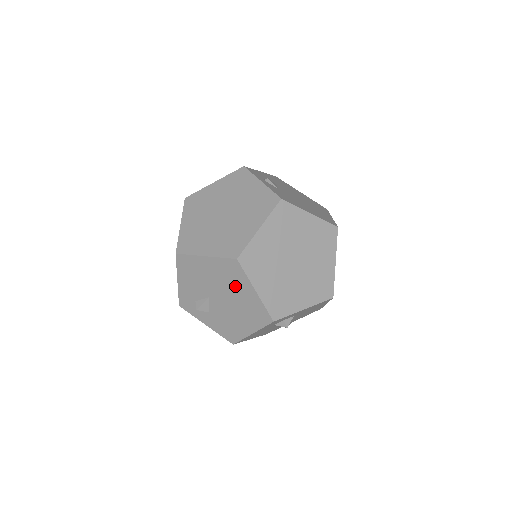
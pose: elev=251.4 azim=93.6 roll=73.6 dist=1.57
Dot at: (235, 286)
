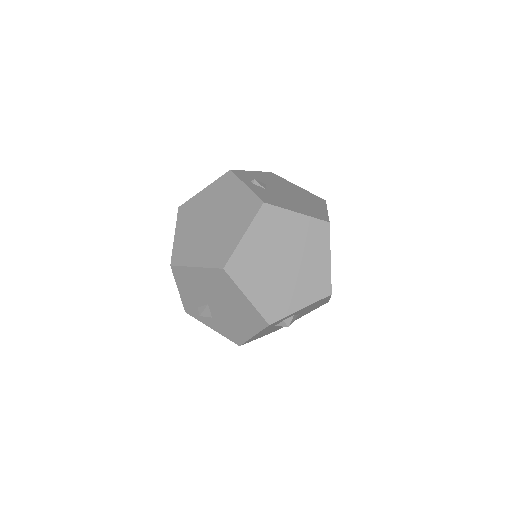
Dot at: (228, 293)
